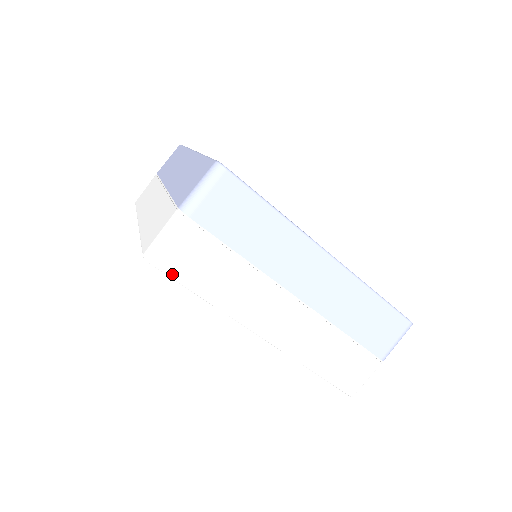
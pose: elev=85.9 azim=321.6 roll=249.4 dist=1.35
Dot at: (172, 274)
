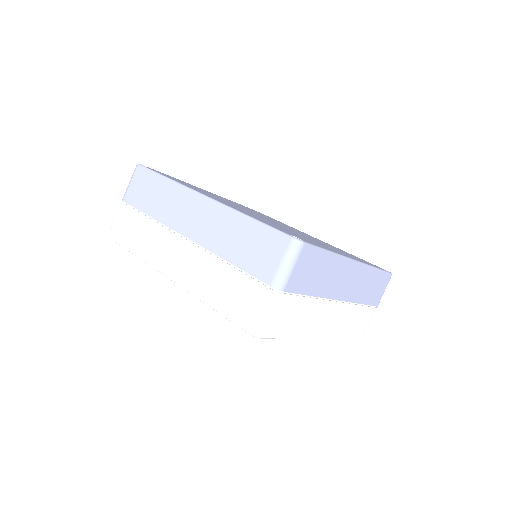
Dot at: (273, 336)
